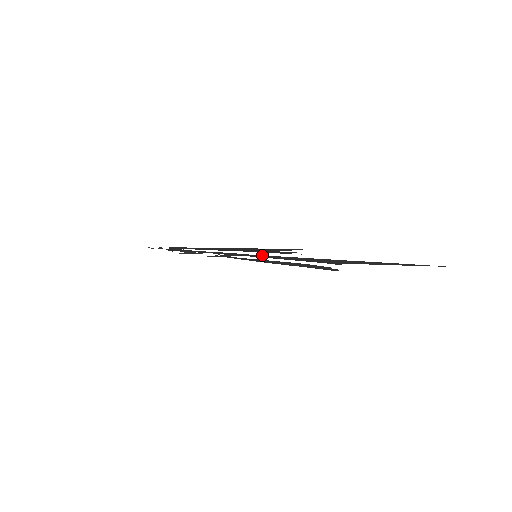
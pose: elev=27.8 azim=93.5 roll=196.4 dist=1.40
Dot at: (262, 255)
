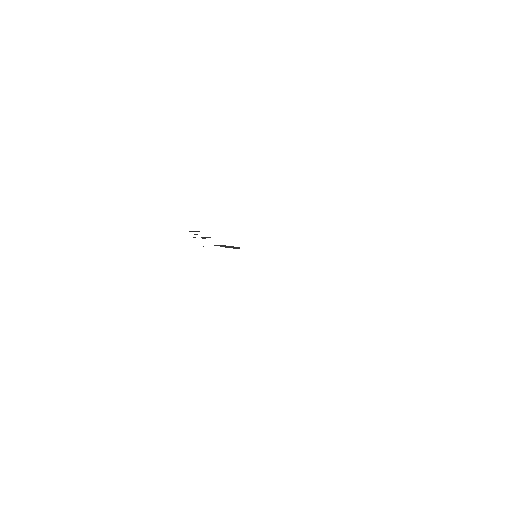
Dot at: occluded
